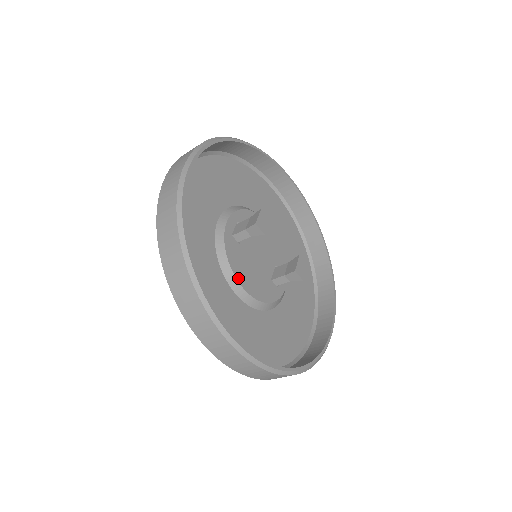
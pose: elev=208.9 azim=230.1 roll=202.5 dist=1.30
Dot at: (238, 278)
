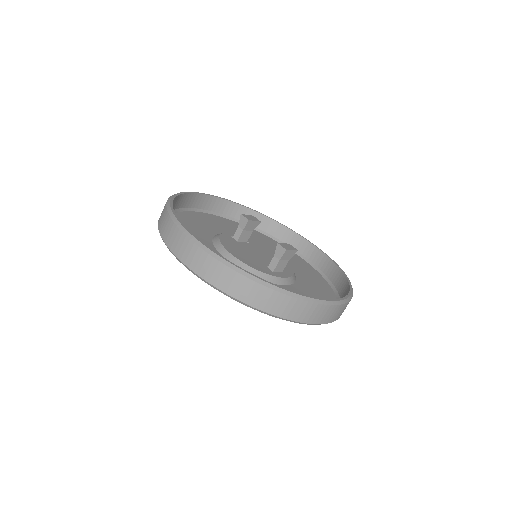
Dot at: (225, 247)
